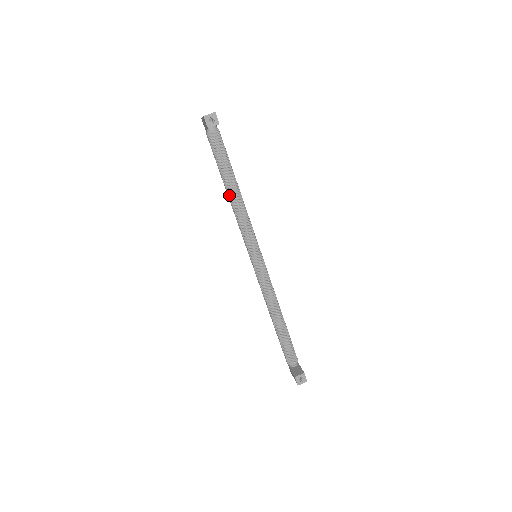
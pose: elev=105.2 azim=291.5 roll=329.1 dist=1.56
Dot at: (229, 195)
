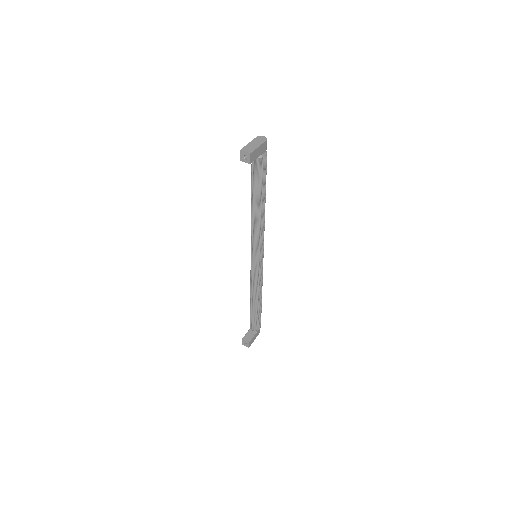
Dot at: (251, 207)
